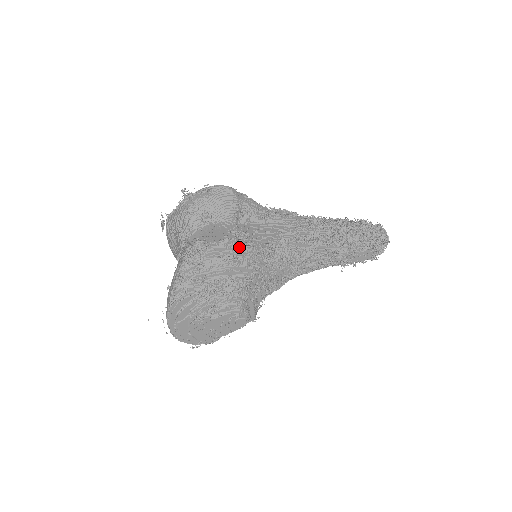
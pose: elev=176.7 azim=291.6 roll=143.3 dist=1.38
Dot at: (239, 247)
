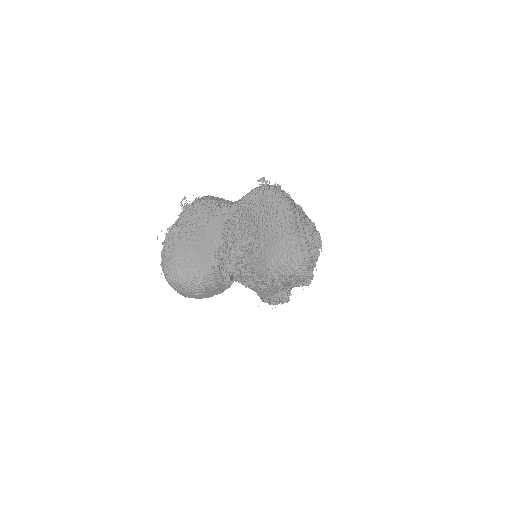
Dot at: occluded
